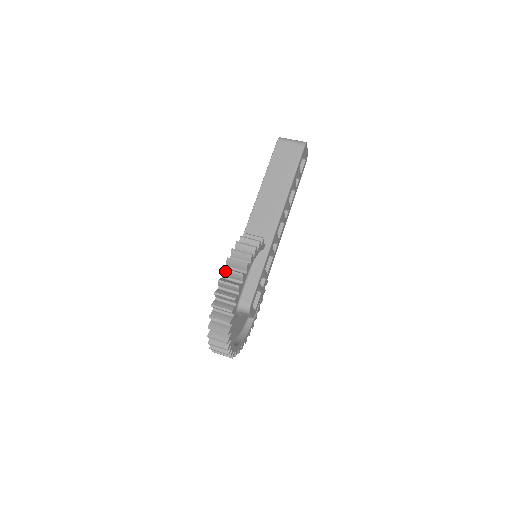
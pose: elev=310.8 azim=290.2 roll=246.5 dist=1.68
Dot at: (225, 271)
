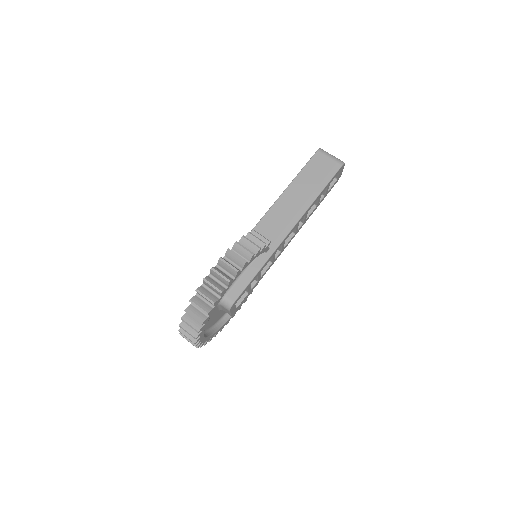
Dot at: (222, 261)
